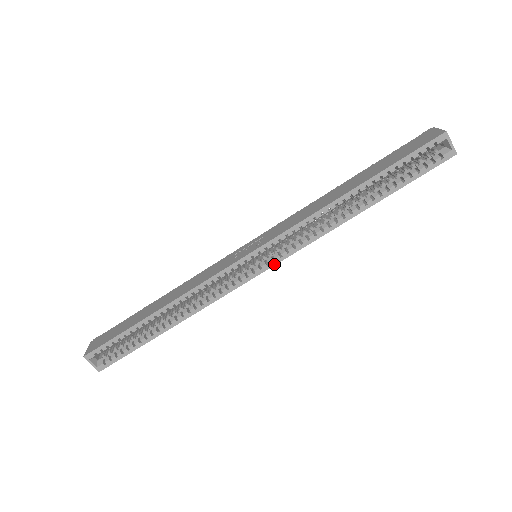
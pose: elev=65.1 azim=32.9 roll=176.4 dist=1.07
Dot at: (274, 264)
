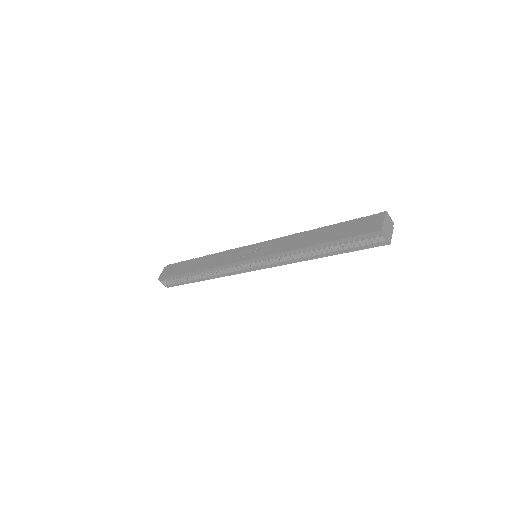
Dot at: (263, 268)
